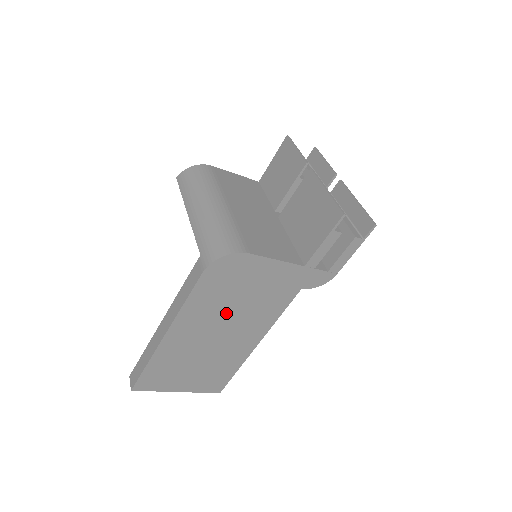
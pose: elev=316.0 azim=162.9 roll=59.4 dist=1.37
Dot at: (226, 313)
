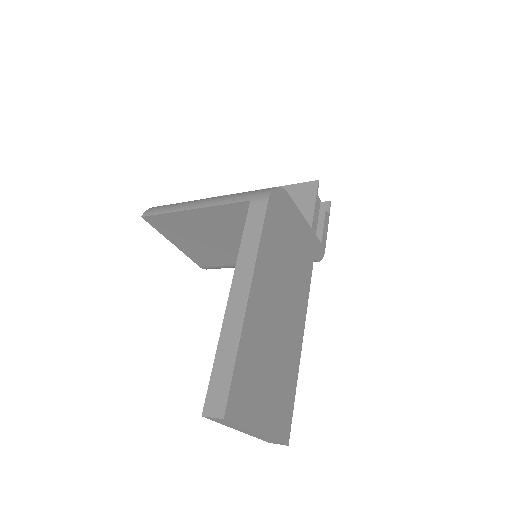
Dot at: (282, 273)
